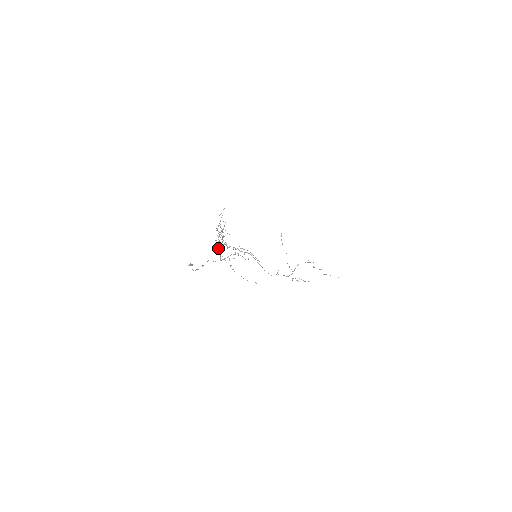
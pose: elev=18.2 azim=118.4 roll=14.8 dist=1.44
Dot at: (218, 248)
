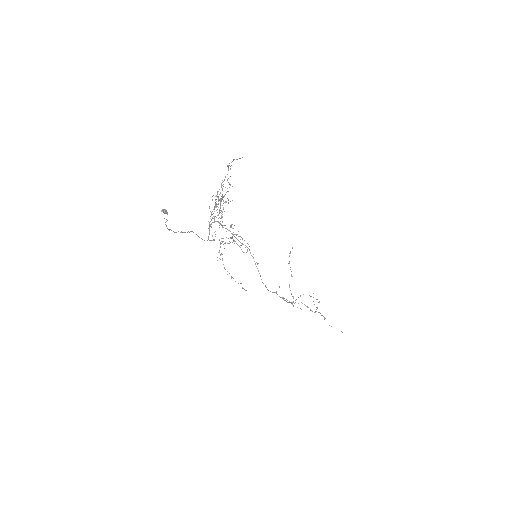
Dot at: (210, 218)
